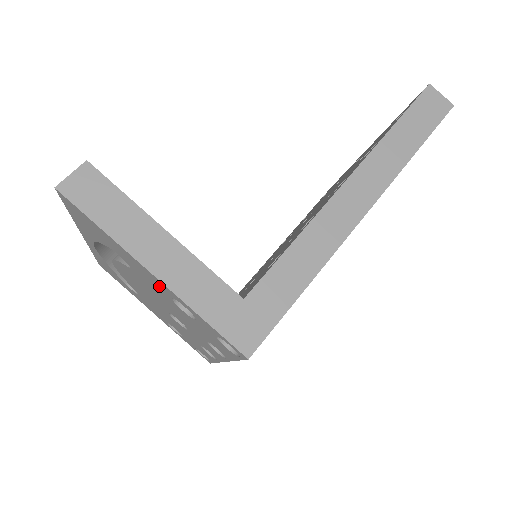
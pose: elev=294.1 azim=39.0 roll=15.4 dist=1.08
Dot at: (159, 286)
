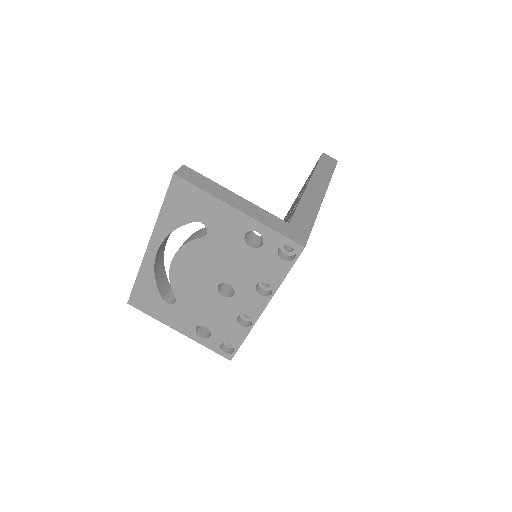
Dot at: (237, 227)
